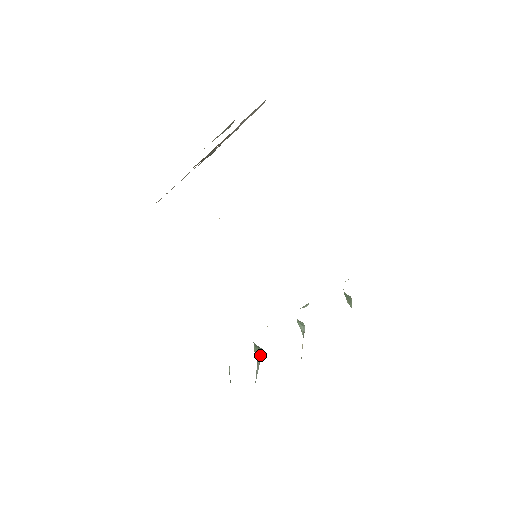
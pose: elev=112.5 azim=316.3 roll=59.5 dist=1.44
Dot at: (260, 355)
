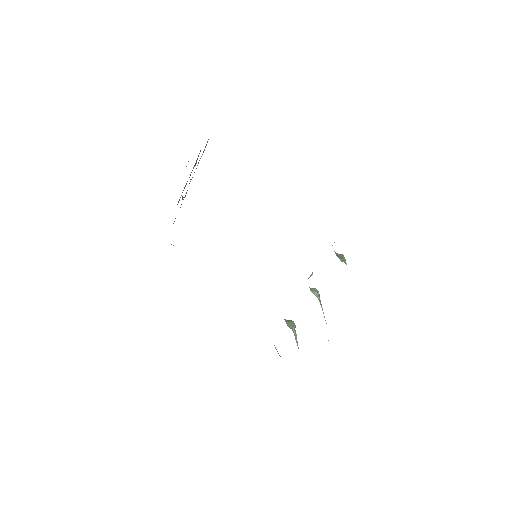
Dot at: (294, 326)
